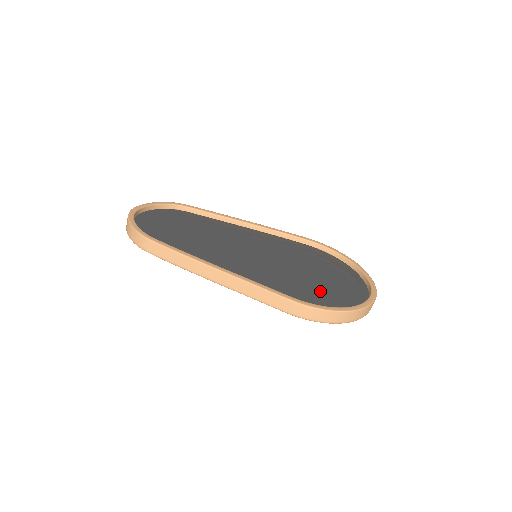
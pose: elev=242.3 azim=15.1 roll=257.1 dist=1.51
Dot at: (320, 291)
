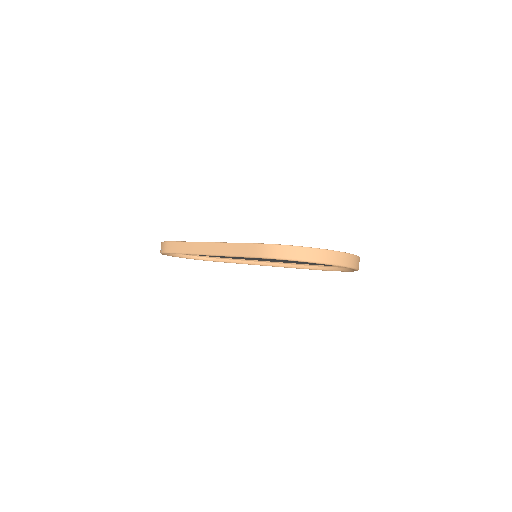
Dot at: occluded
